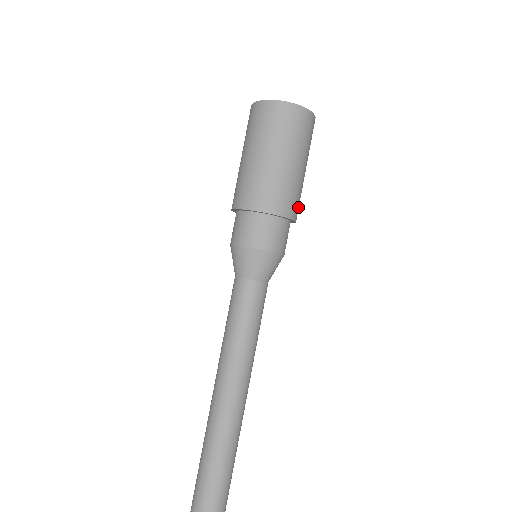
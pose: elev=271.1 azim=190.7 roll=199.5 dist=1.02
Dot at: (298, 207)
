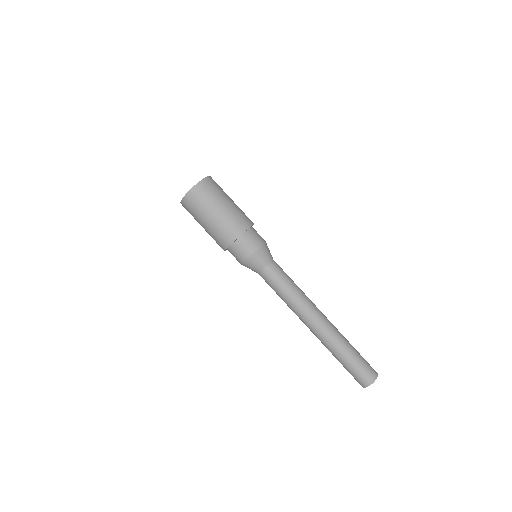
Dot at: (247, 218)
